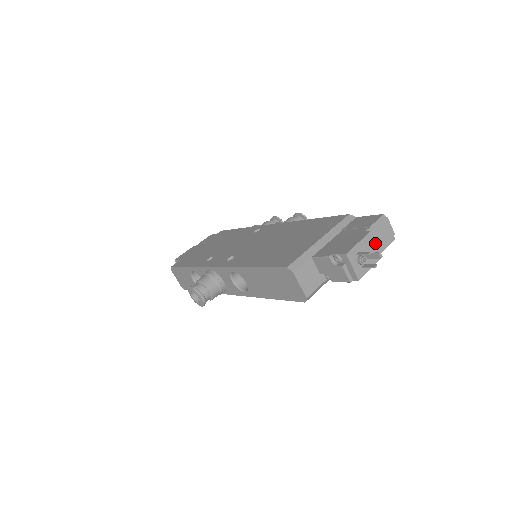
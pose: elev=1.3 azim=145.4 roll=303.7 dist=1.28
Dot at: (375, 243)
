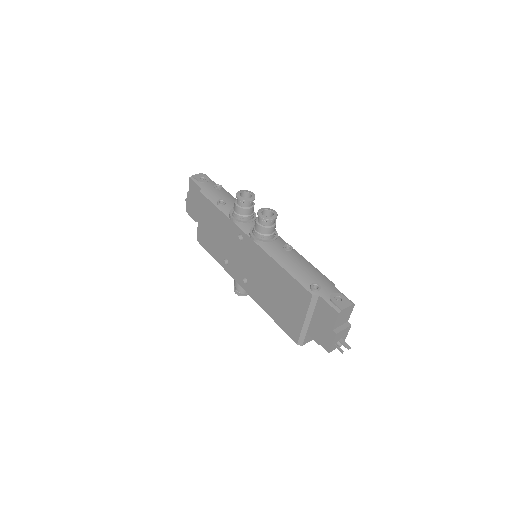
Dot at: (343, 331)
